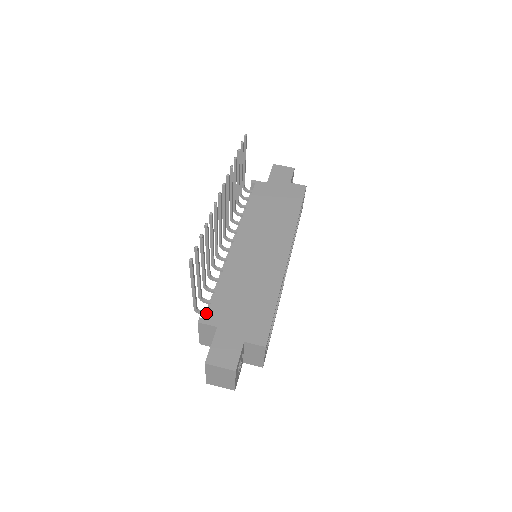
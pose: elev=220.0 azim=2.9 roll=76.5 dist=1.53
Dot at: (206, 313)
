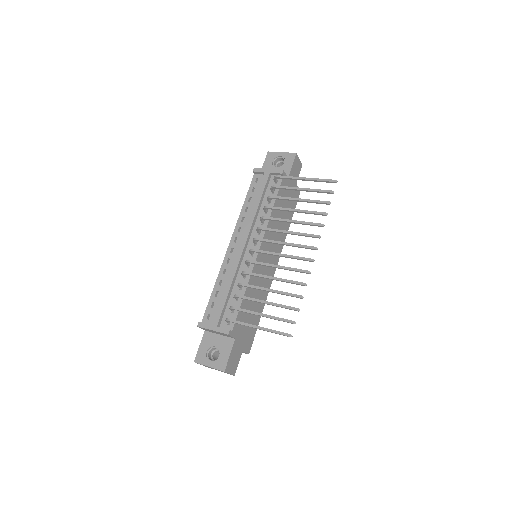
Dot at: (230, 322)
